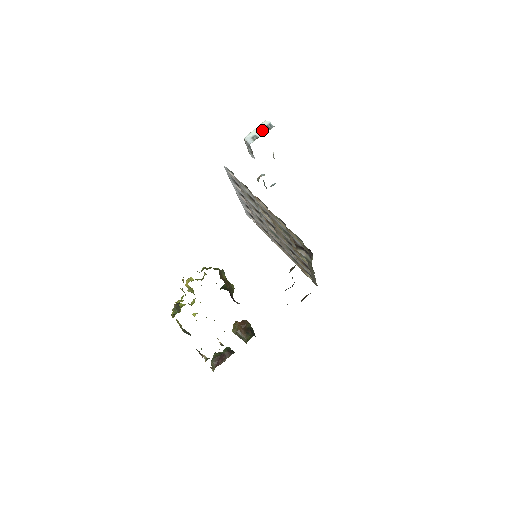
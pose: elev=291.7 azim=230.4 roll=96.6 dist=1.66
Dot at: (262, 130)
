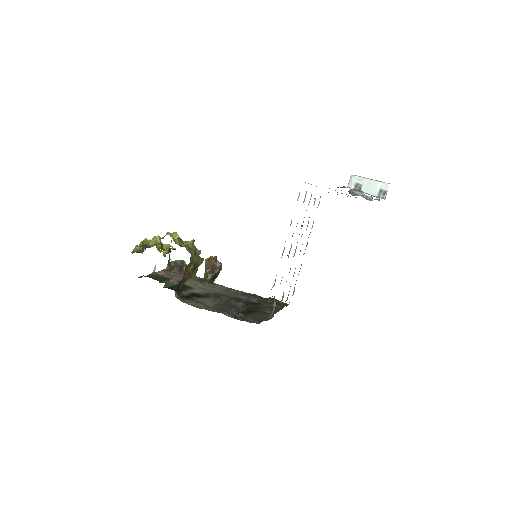
Dot at: (372, 189)
